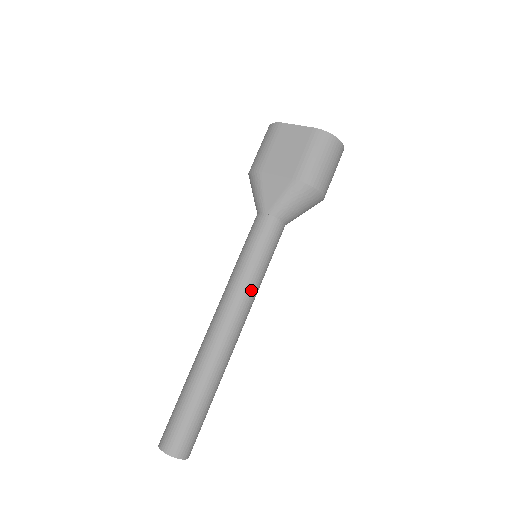
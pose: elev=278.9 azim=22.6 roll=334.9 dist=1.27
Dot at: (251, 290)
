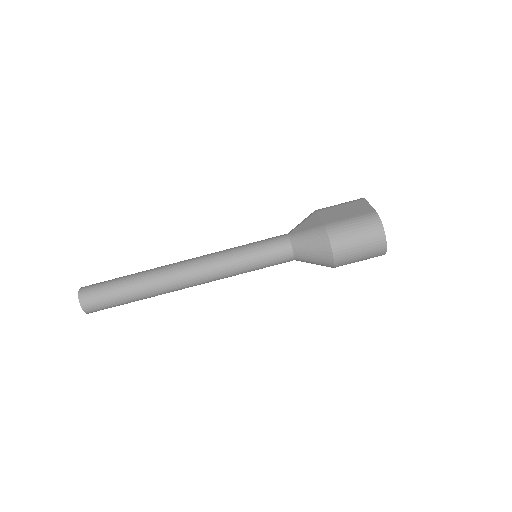
Dot at: (225, 264)
